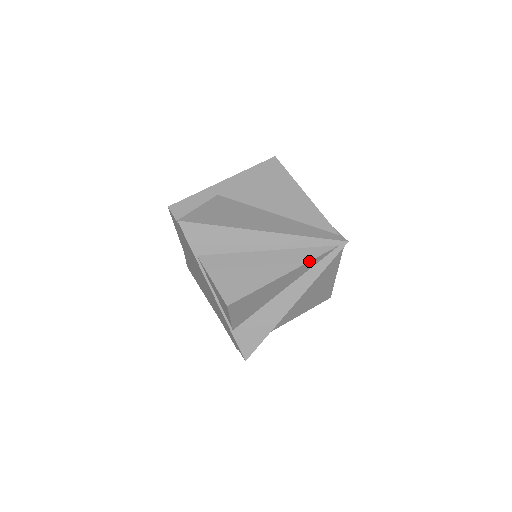
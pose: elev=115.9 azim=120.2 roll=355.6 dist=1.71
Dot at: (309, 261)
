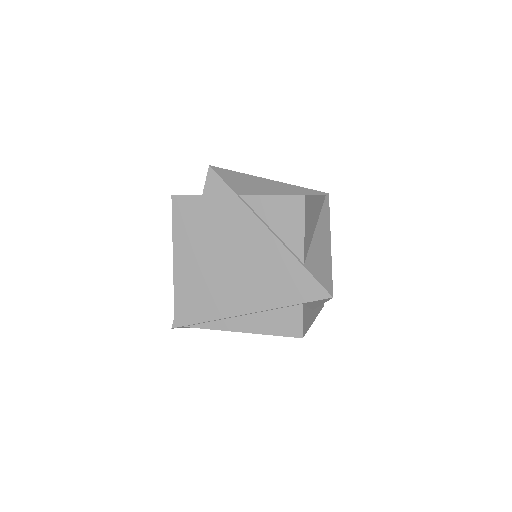
Dot at: (320, 195)
